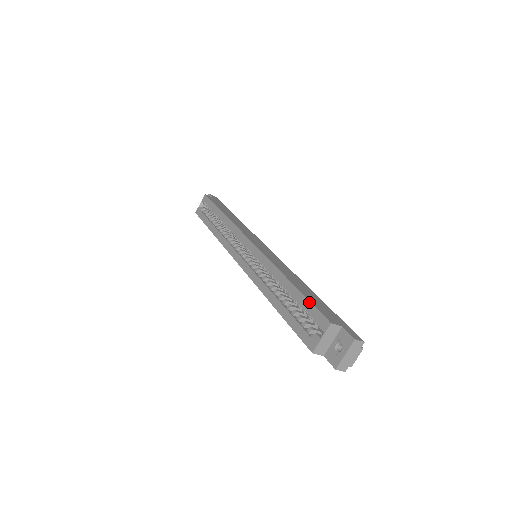
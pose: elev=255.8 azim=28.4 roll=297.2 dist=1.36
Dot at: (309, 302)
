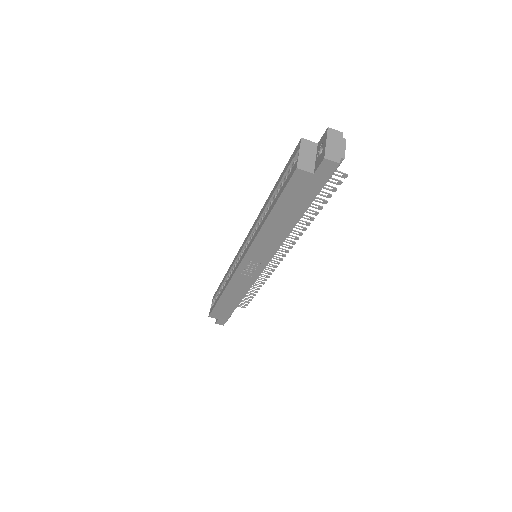
Dot at: (285, 166)
